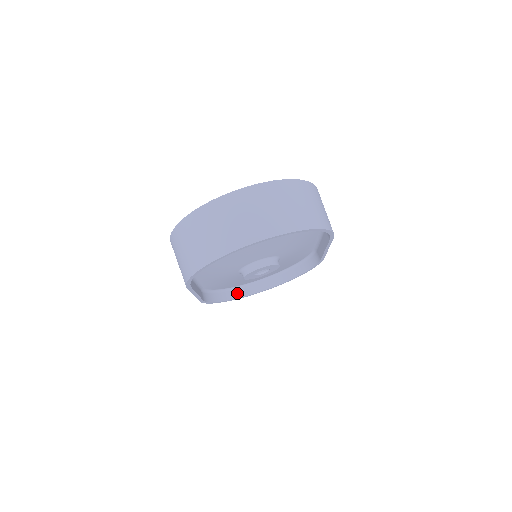
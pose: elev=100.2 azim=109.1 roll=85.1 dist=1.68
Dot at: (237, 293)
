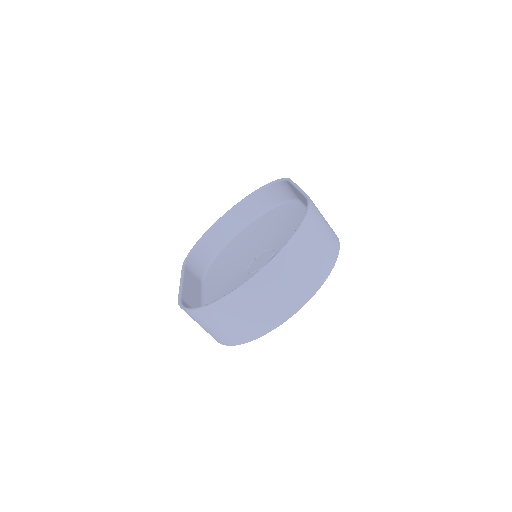
Dot at: occluded
